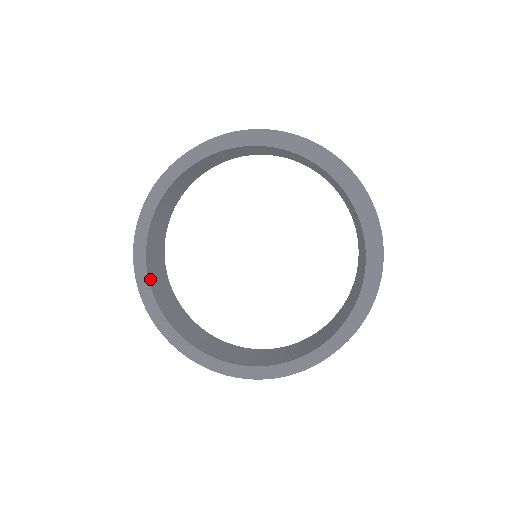
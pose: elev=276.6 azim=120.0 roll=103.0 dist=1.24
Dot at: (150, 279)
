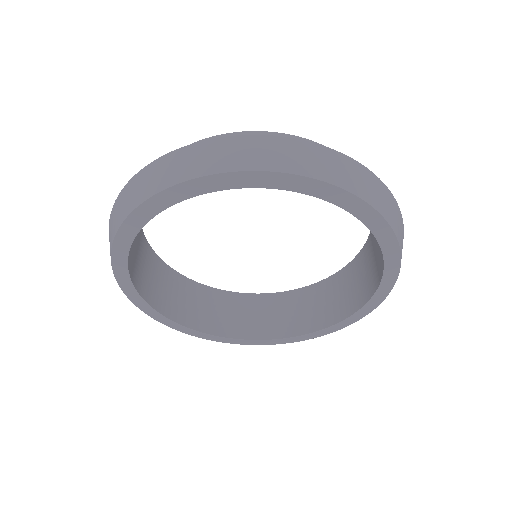
Dot at: (171, 316)
